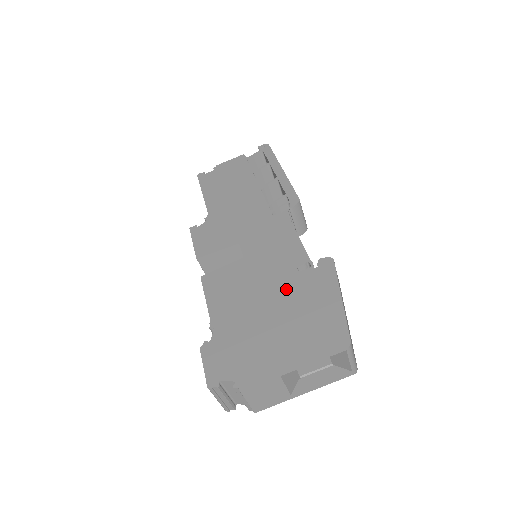
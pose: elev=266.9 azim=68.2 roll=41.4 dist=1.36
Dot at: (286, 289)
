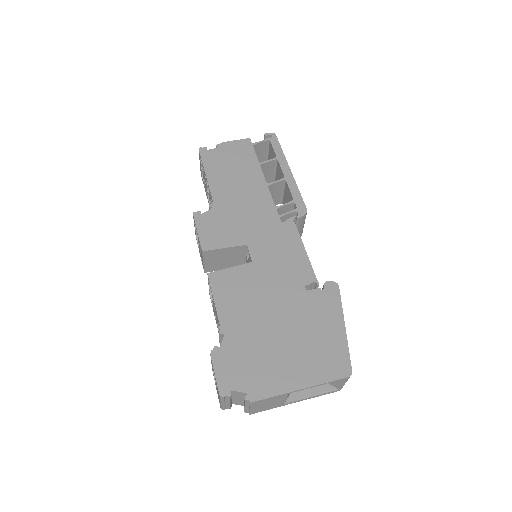
Dot at: (294, 307)
